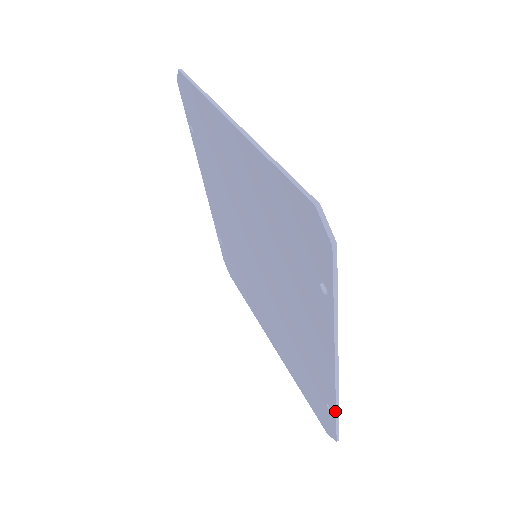
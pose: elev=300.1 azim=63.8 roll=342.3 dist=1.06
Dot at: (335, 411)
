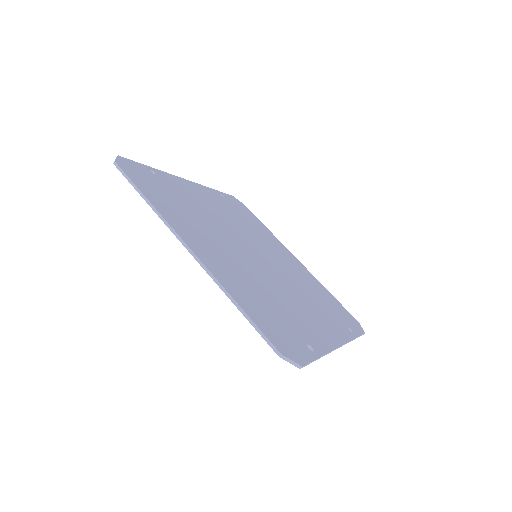
Dot at: (353, 339)
